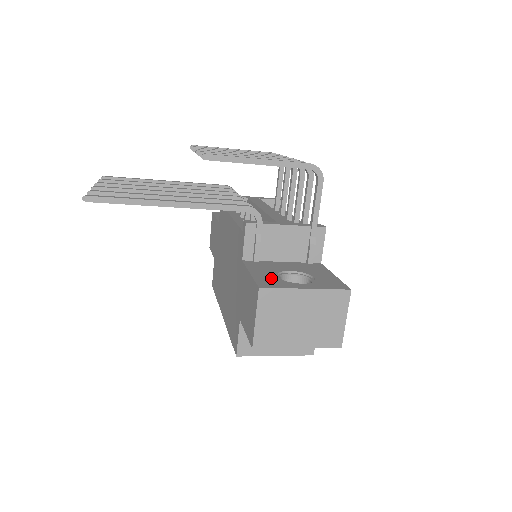
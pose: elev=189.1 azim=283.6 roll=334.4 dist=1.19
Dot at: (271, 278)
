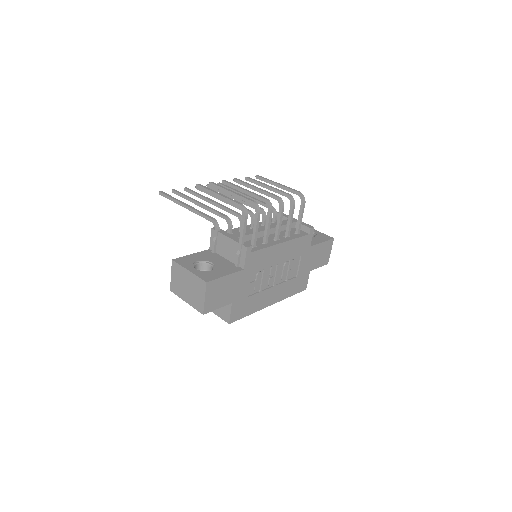
Dot at: (191, 260)
